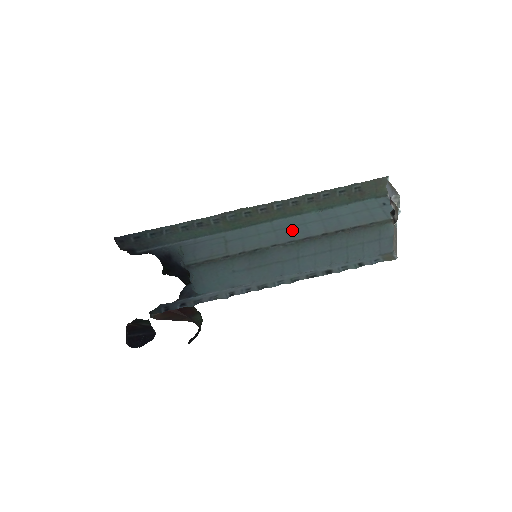
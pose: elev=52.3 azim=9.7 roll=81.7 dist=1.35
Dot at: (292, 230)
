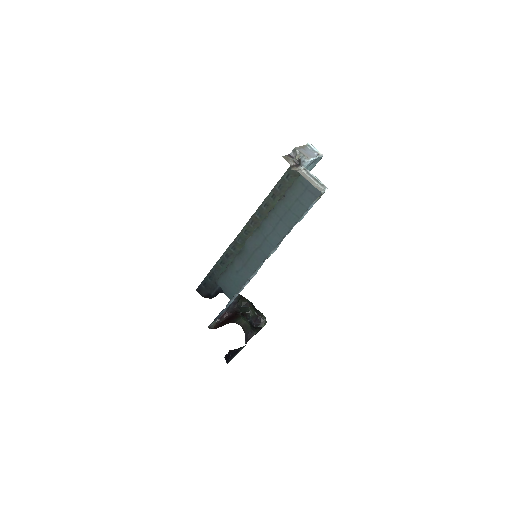
Dot at: occluded
